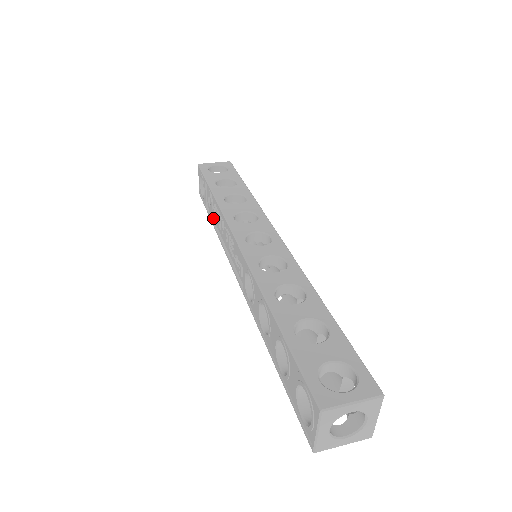
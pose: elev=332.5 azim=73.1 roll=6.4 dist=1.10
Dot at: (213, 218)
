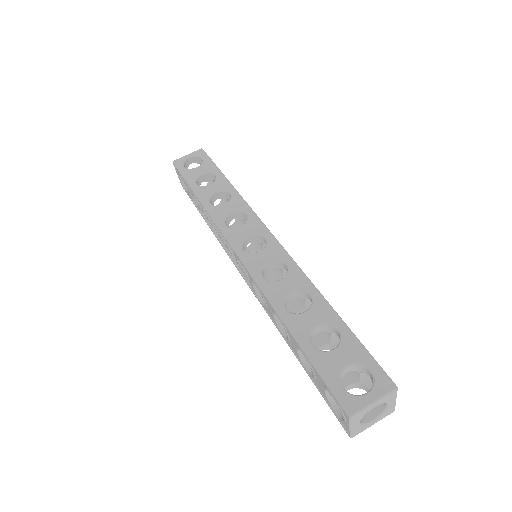
Dot at: occluded
